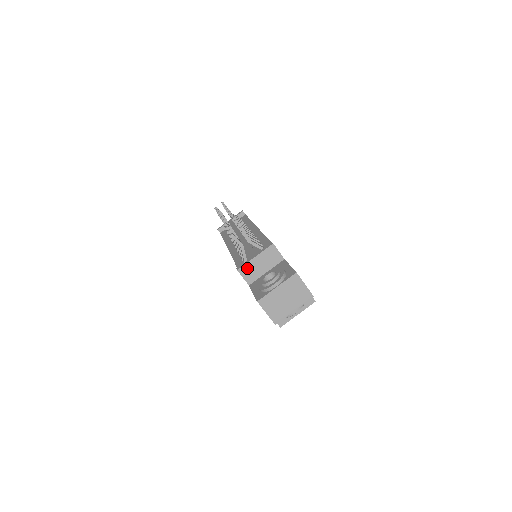
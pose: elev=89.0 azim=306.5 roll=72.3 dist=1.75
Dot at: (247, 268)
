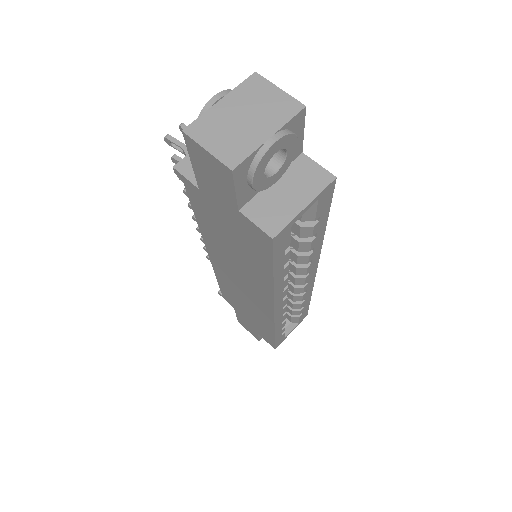
Dot at: occluded
